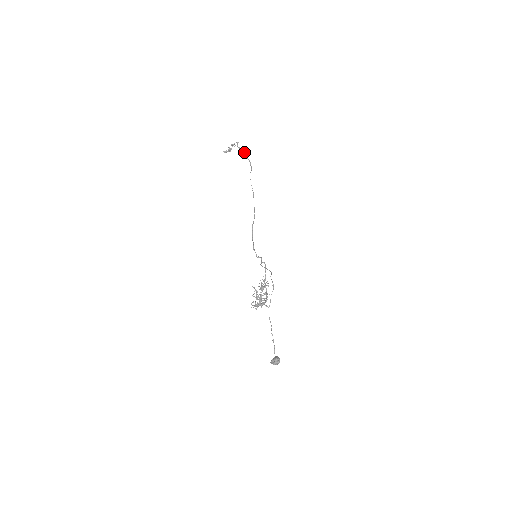
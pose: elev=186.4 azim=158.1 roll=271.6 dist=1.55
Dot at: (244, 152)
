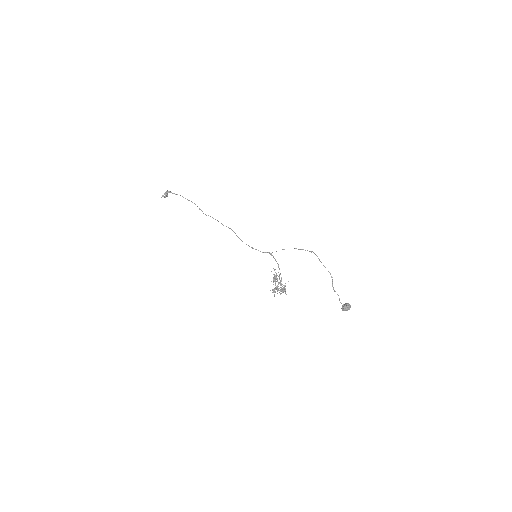
Dot at: occluded
